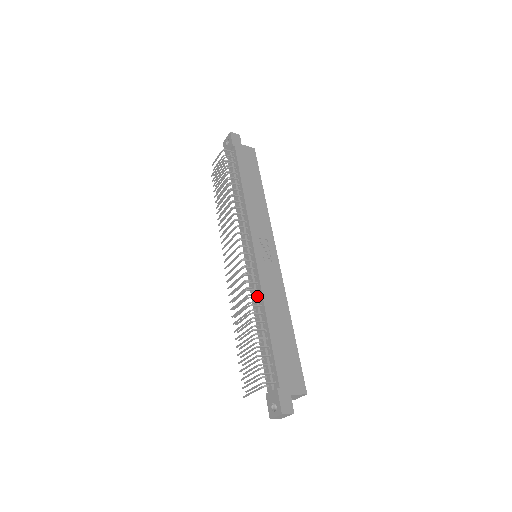
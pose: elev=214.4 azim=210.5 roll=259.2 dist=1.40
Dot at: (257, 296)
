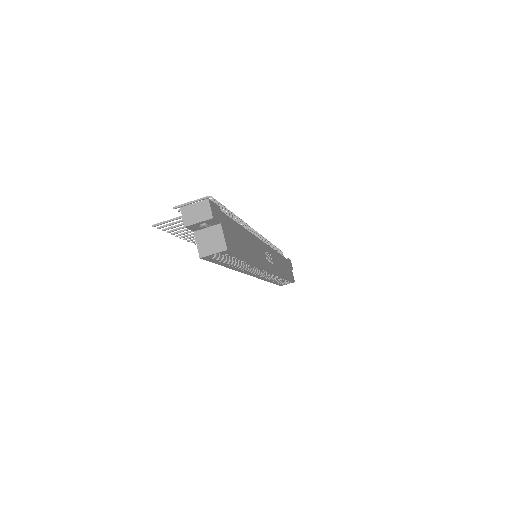
Dot at: occluded
